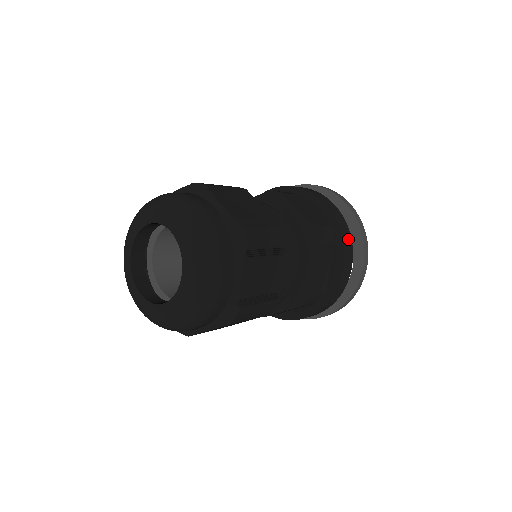
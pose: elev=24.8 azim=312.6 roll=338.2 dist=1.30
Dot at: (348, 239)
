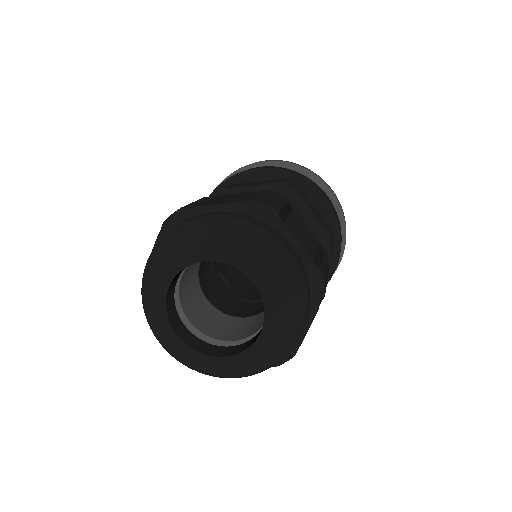
Dot at: (341, 241)
